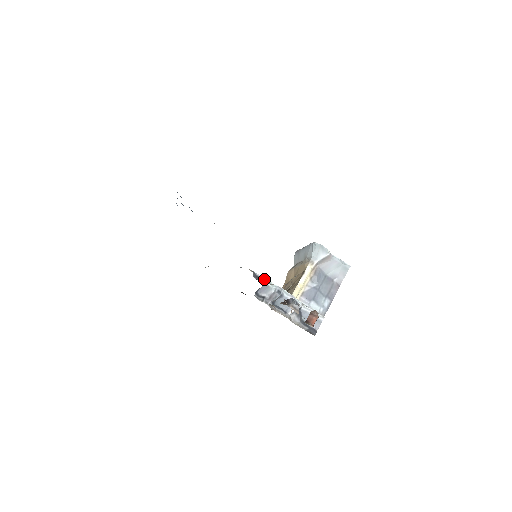
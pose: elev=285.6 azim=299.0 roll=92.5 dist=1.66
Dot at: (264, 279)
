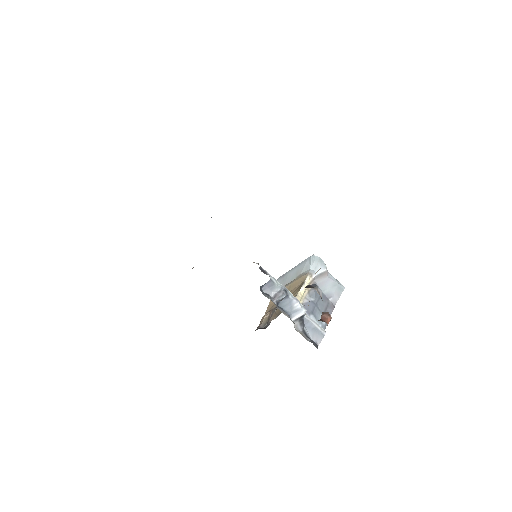
Dot at: (270, 275)
